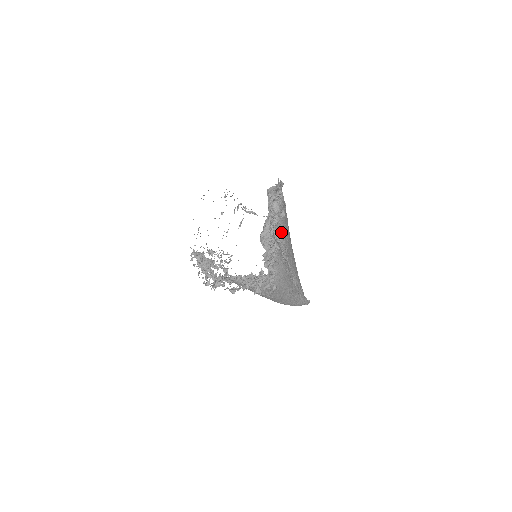
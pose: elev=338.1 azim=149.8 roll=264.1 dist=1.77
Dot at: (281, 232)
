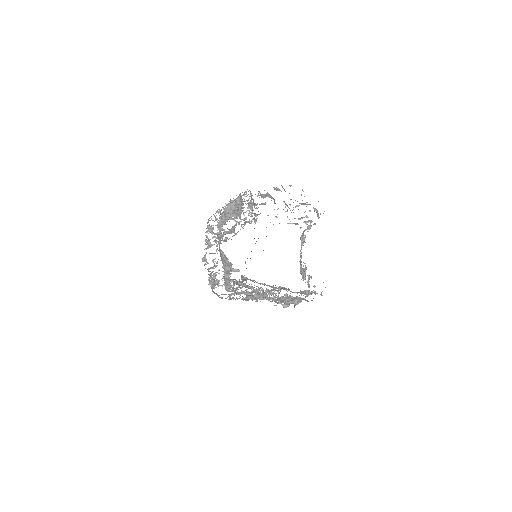
Dot at: (278, 289)
